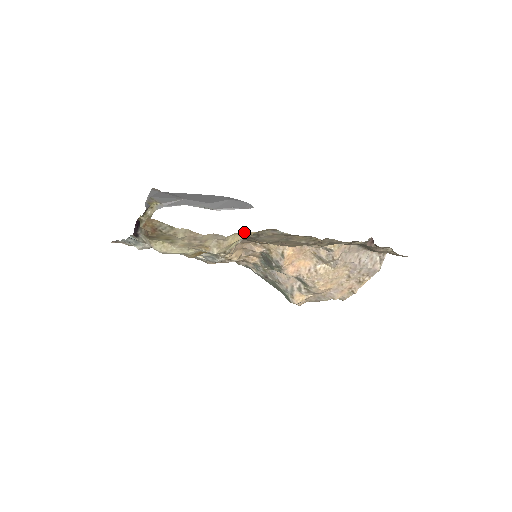
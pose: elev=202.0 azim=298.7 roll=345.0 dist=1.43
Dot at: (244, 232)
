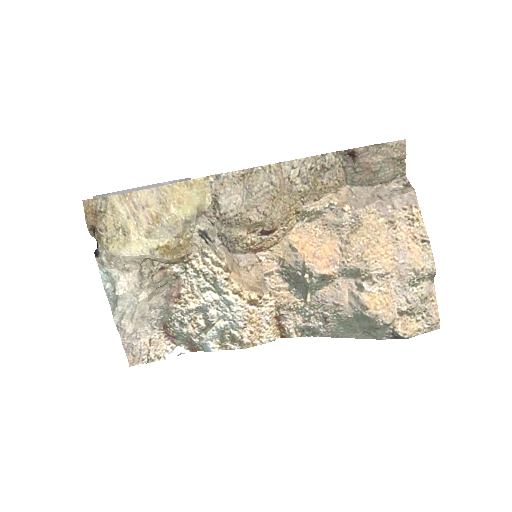
Dot at: (183, 185)
